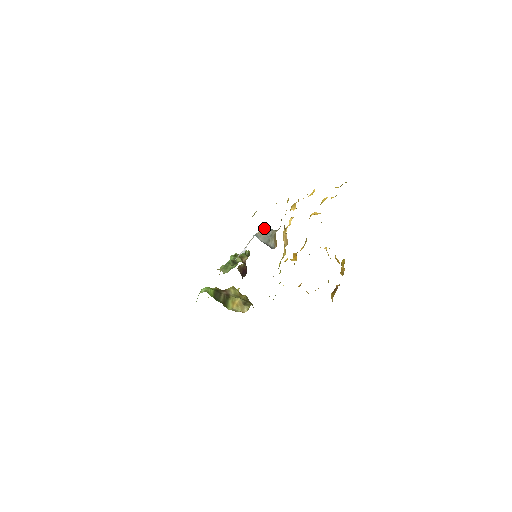
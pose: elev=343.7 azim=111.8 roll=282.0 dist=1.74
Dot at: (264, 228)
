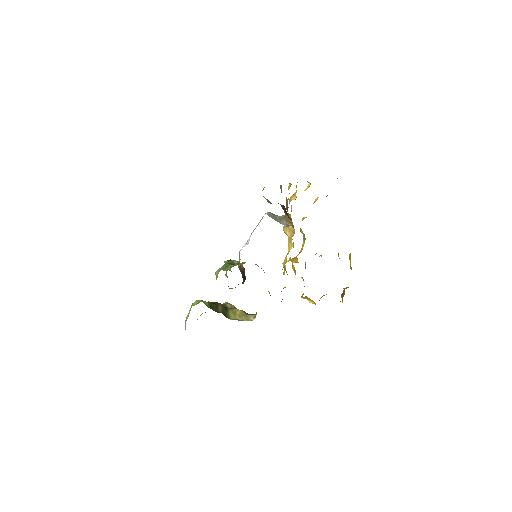
Dot at: (270, 213)
